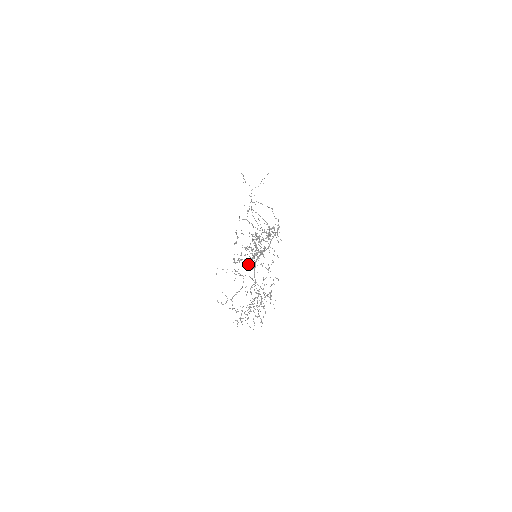
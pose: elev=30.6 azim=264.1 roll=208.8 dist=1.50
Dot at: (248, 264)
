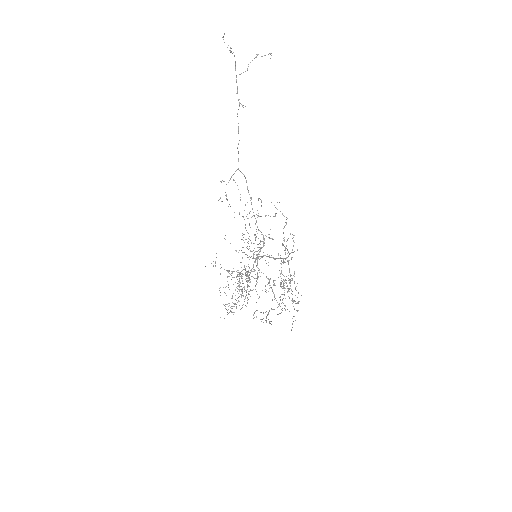
Dot at: occluded
